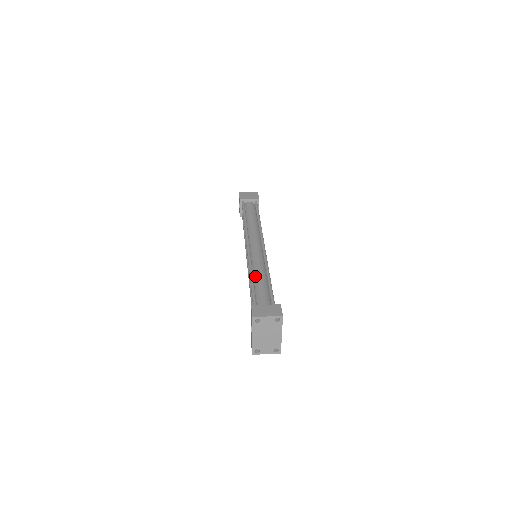
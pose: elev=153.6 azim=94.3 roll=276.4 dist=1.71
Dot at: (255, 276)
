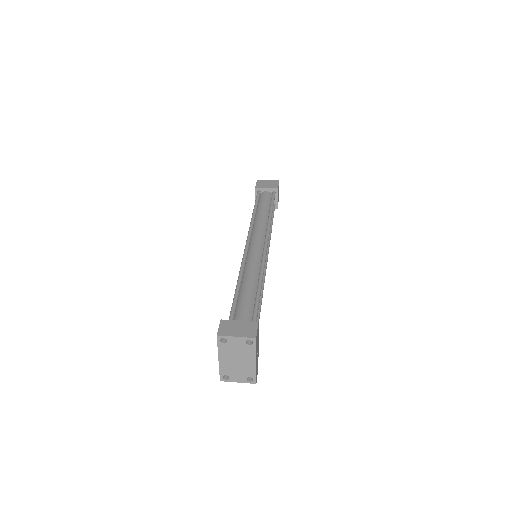
Dot at: (244, 281)
